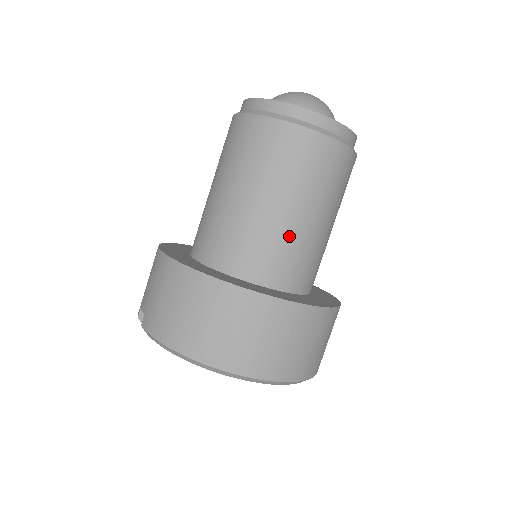
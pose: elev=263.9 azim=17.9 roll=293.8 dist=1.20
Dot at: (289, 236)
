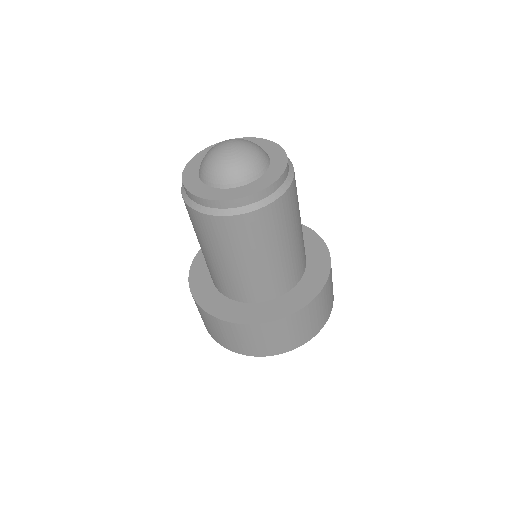
Dot at: (261, 274)
